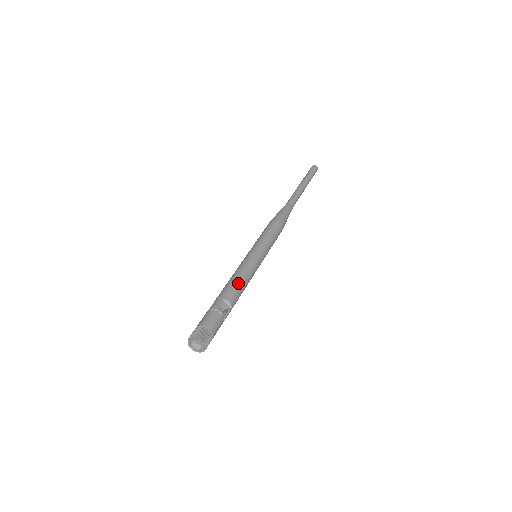
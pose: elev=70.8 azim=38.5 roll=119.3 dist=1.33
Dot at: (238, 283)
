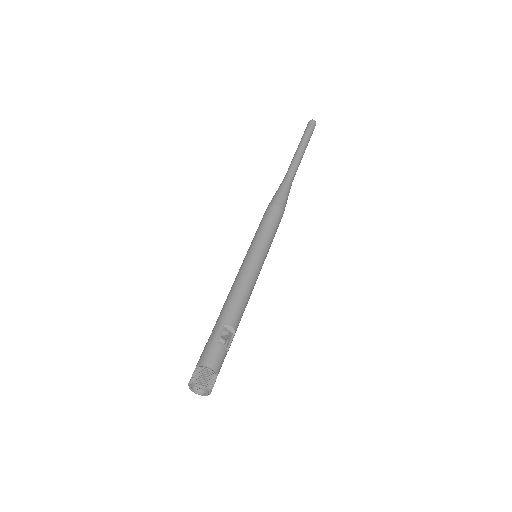
Dot at: (239, 300)
